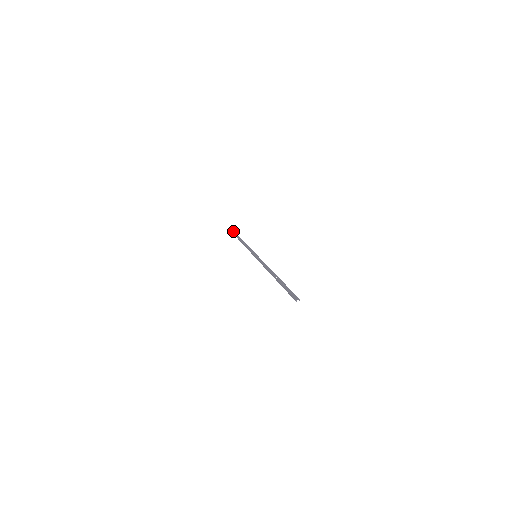
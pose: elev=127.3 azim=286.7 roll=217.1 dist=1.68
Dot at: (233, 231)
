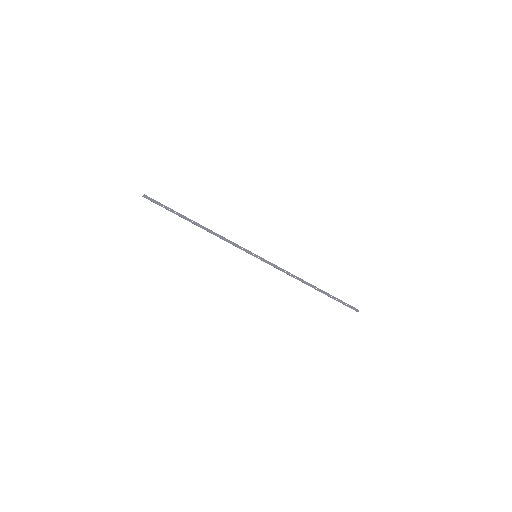
Dot at: (148, 198)
